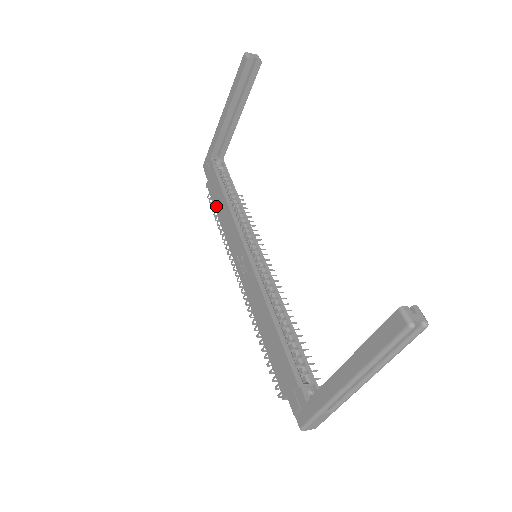
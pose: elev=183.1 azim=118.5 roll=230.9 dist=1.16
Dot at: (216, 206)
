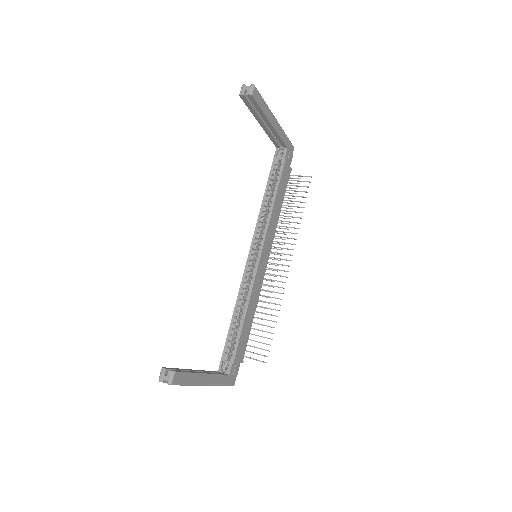
Dot at: occluded
